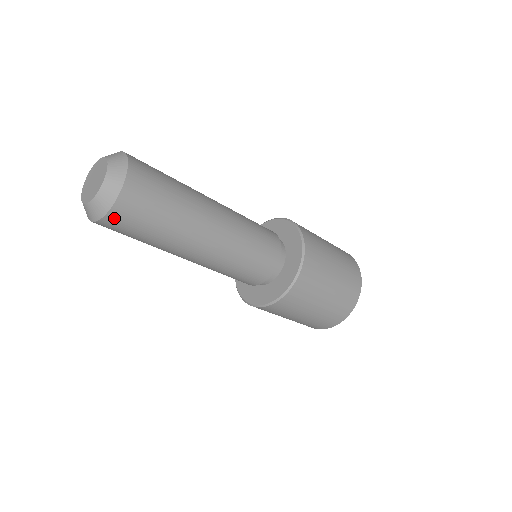
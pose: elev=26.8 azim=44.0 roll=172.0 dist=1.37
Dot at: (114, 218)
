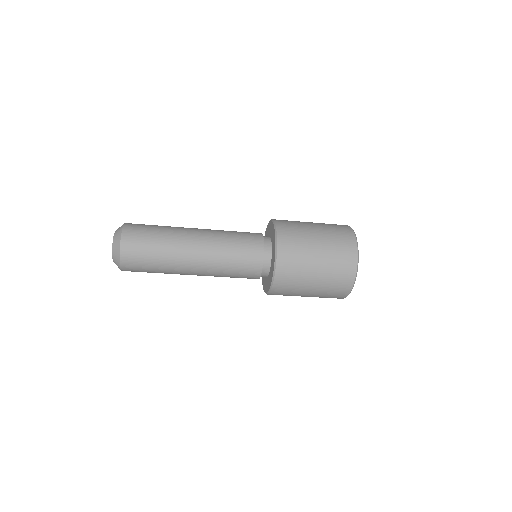
Dot at: (126, 267)
